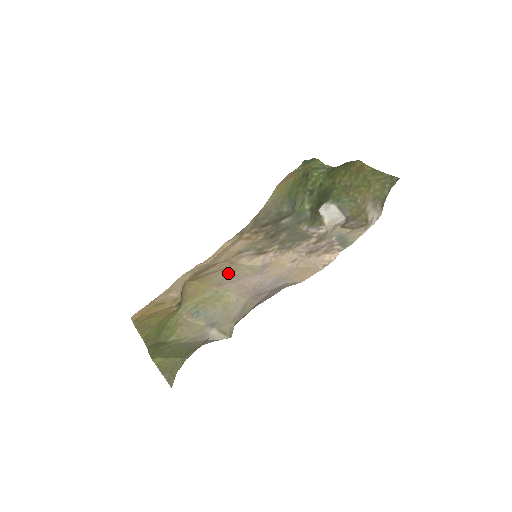
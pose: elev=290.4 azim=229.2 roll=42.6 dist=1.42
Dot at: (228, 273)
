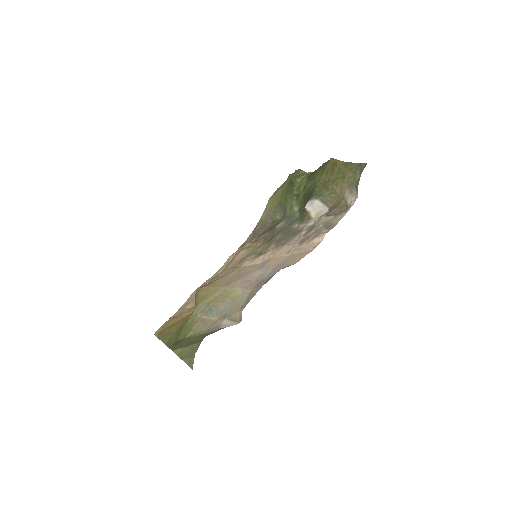
Dot at: (233, 275)
